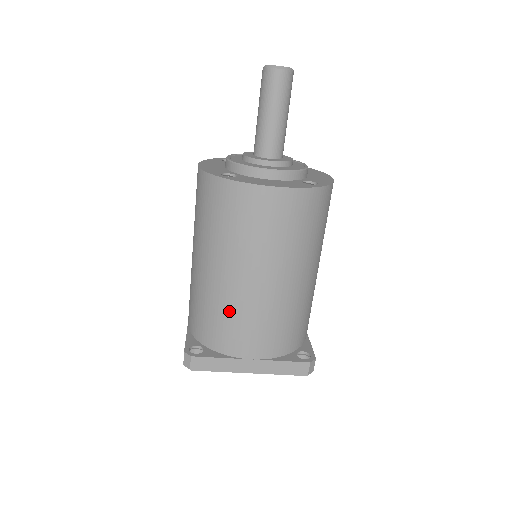
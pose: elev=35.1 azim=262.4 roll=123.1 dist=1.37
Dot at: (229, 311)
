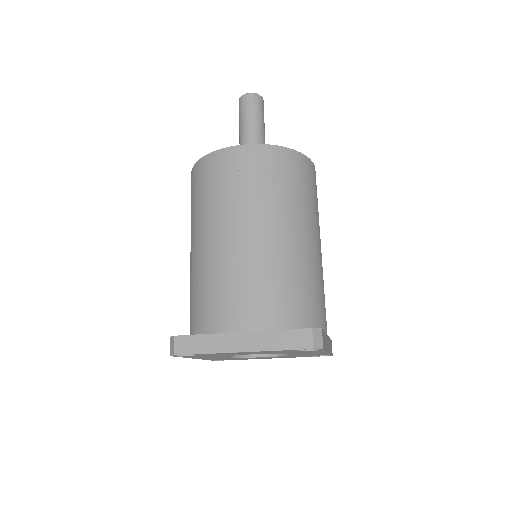
Dot at: (213, 278)
